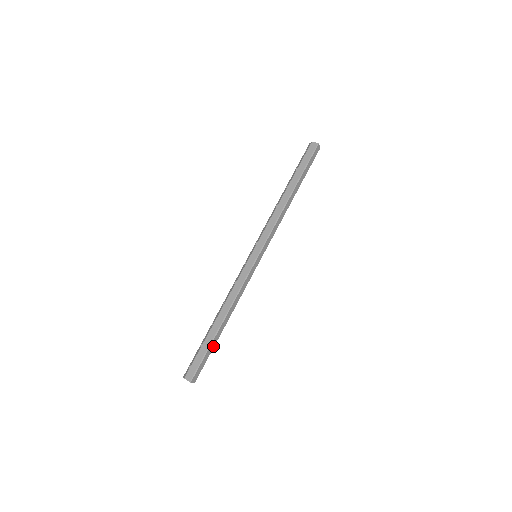
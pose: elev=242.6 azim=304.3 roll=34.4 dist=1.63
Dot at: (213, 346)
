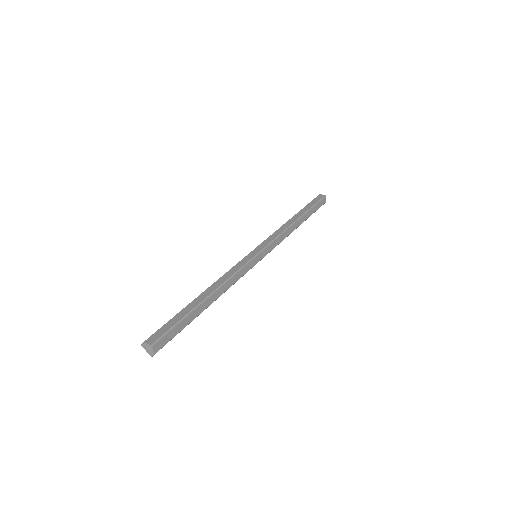
Dot at: (190, 320)
